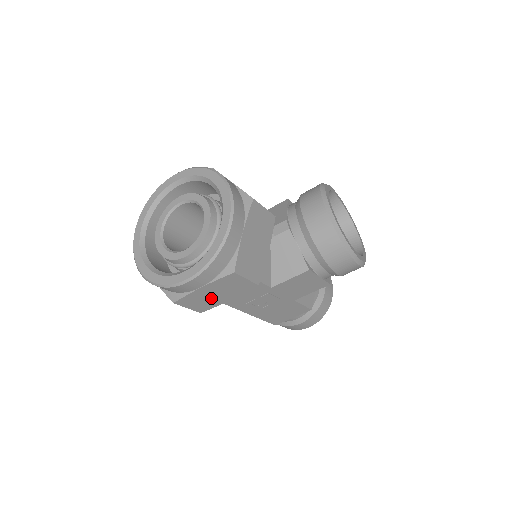
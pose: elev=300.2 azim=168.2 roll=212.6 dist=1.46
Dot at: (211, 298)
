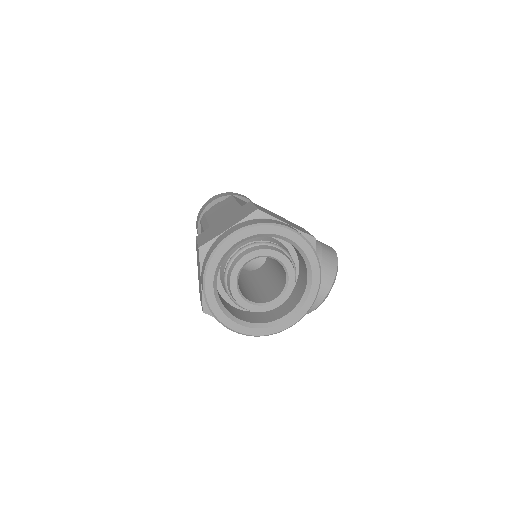
Dot at: occluded
